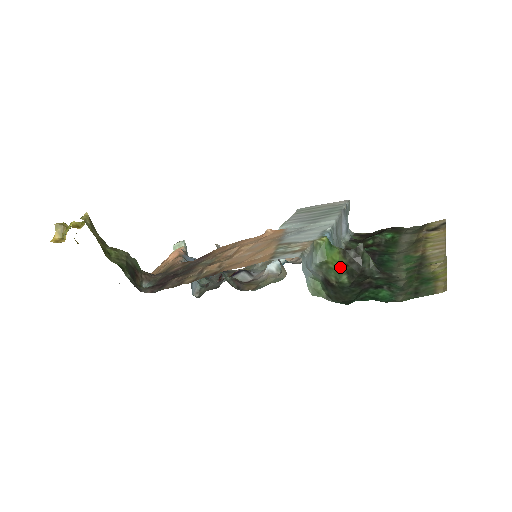
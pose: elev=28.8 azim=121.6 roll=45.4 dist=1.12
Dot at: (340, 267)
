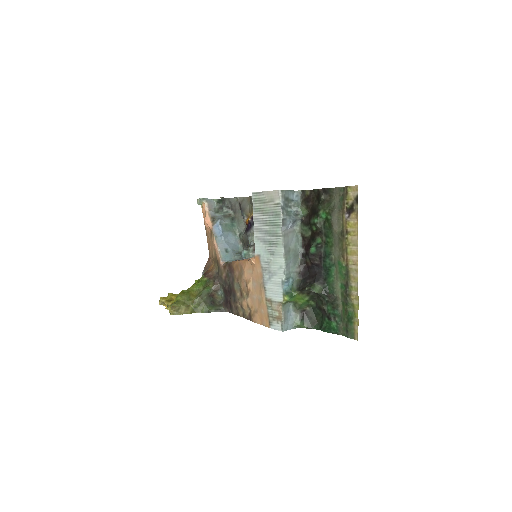
Dot at: (305, 300)
